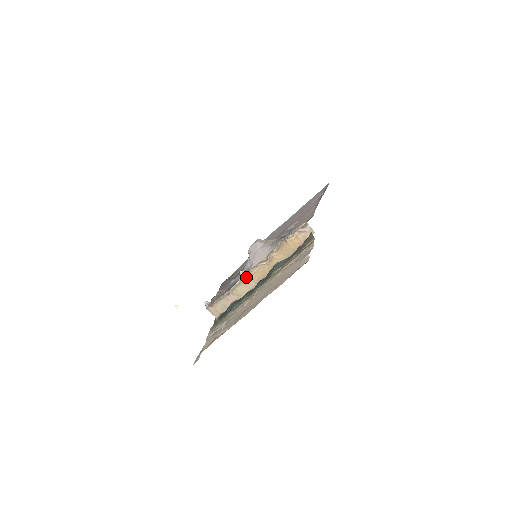
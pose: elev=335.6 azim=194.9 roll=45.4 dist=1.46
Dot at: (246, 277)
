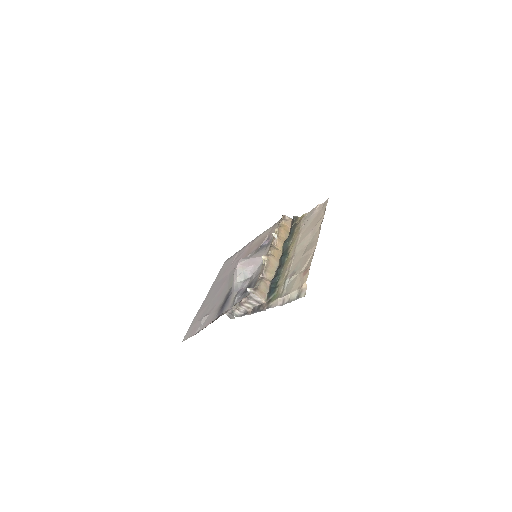
Dot at: (270, 257)
